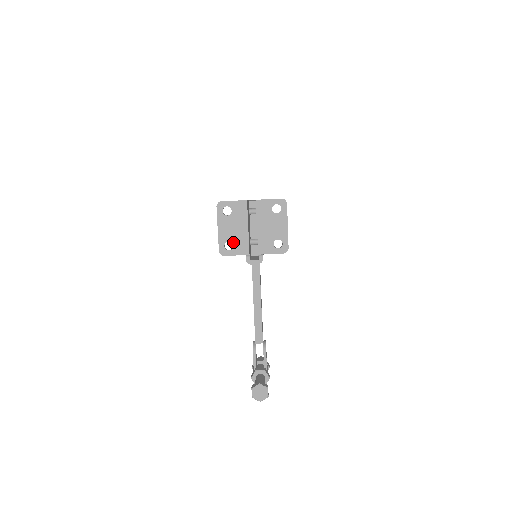
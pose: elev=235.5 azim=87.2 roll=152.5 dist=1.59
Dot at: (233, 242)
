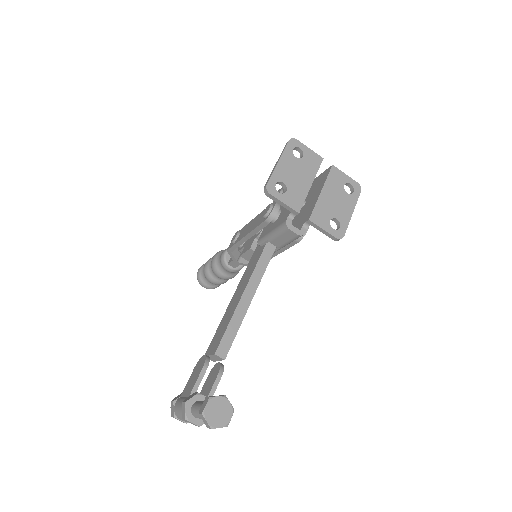
Dot at: (288, 187)
